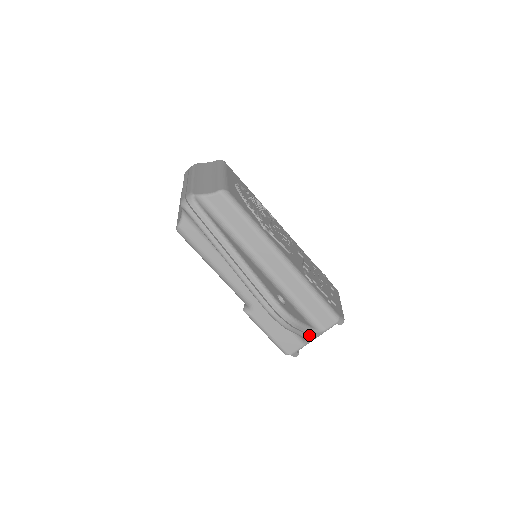
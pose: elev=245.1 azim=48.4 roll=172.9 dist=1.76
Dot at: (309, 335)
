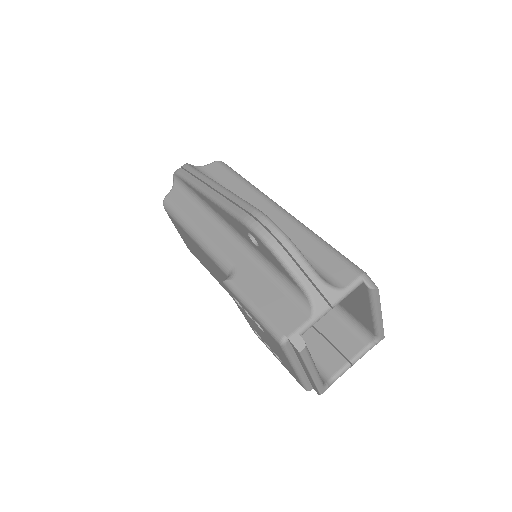
Dot at: (316, 290)
